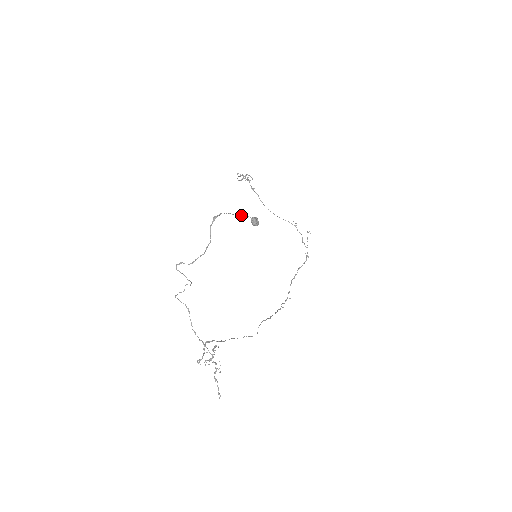
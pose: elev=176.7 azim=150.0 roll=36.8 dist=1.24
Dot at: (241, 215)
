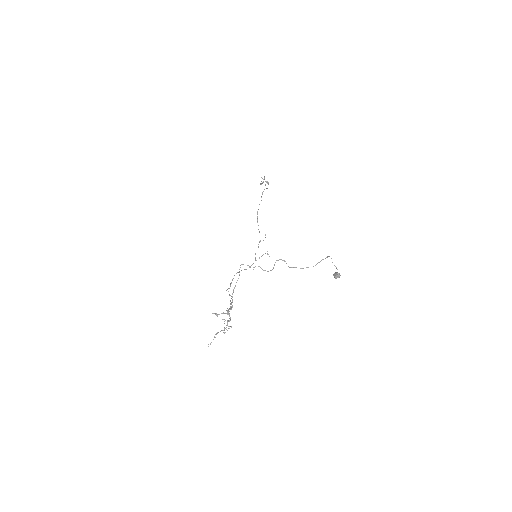
Dot at: occluded
